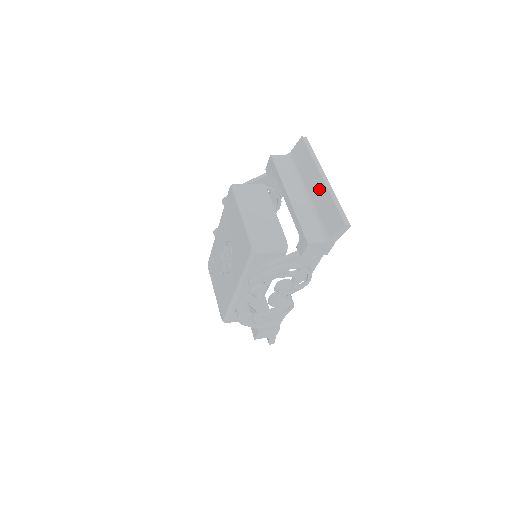
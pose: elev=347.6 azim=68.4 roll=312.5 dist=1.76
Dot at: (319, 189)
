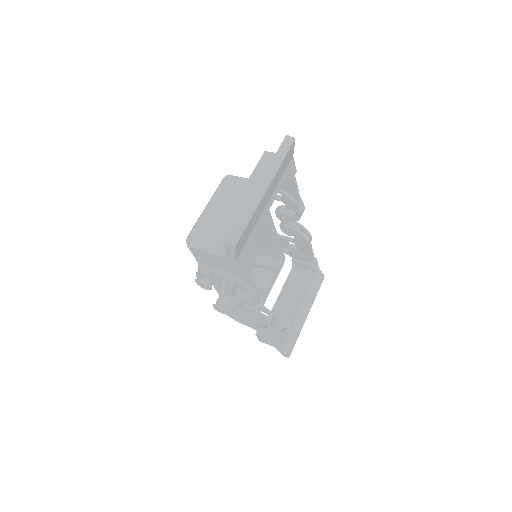
Dot at: occluded
